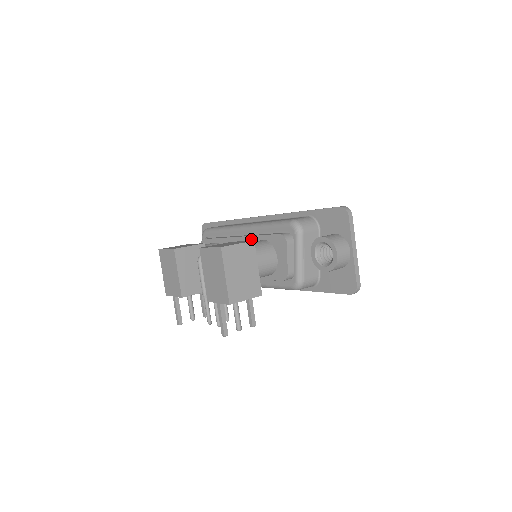
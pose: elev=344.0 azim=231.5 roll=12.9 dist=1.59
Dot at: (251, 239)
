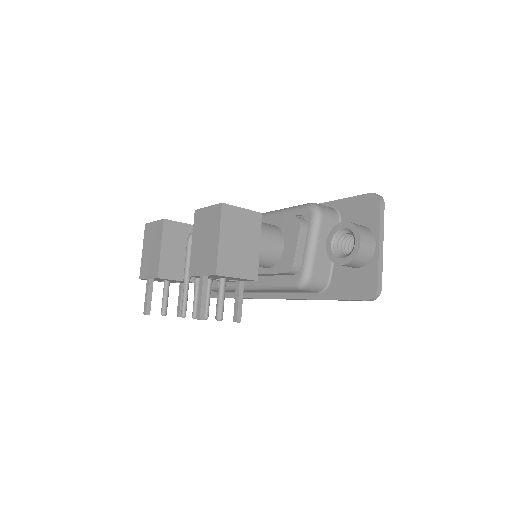
Dot at: occluded
